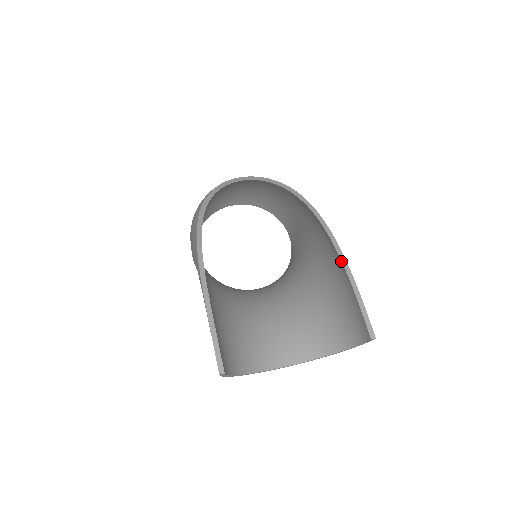
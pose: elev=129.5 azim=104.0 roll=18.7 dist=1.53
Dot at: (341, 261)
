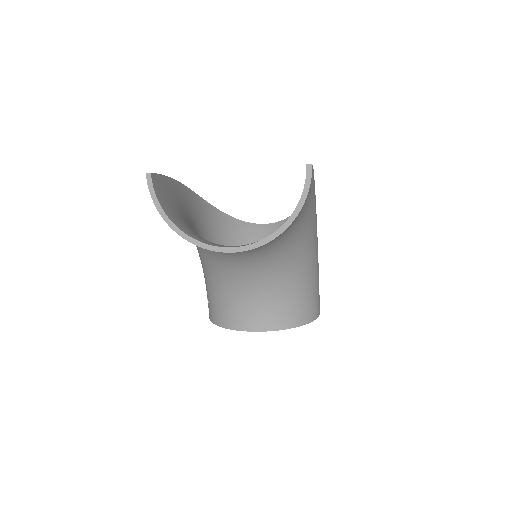
Dot at: occluded
